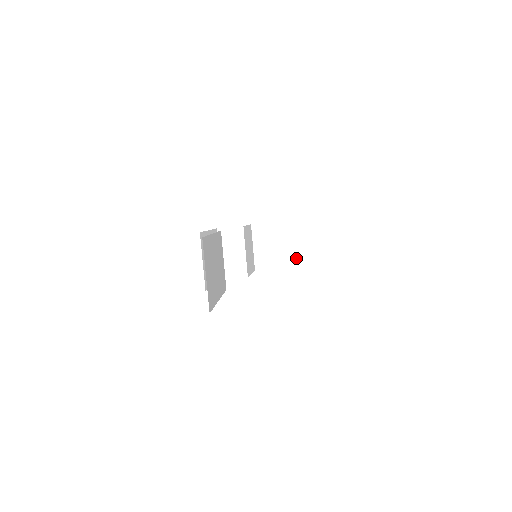
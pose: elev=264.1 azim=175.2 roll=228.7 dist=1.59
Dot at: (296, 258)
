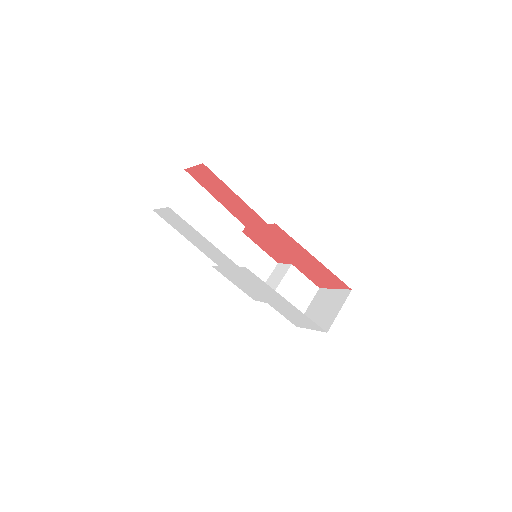
Dot at: (327, 322)
